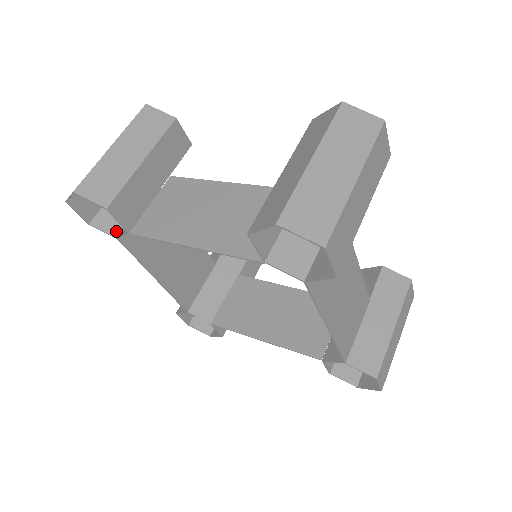
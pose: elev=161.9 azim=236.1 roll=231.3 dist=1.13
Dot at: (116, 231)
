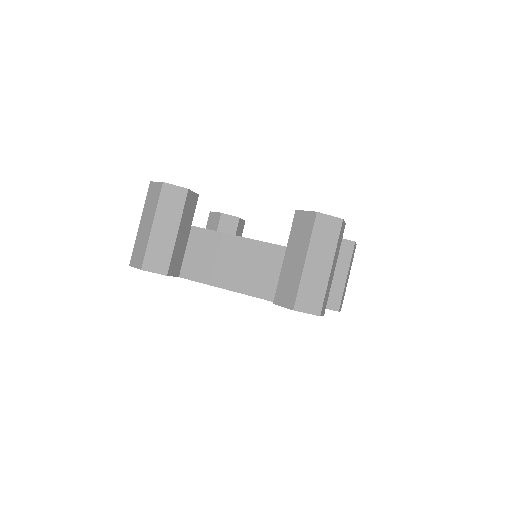
Dot at: occluded
